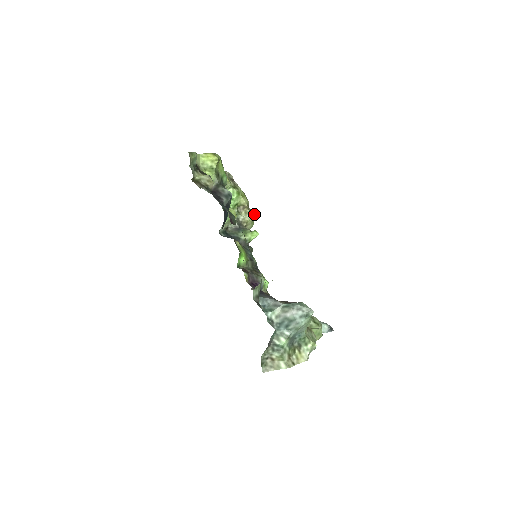
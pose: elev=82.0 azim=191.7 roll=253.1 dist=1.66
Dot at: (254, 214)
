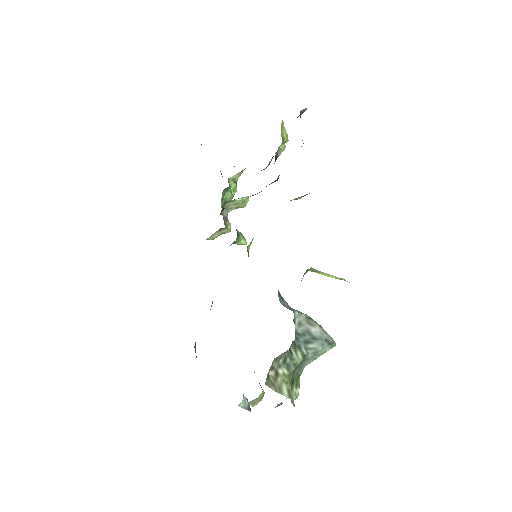
Dot at: (230, 228)
